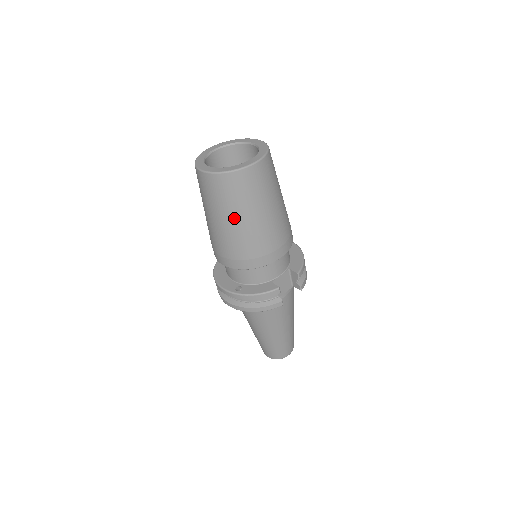
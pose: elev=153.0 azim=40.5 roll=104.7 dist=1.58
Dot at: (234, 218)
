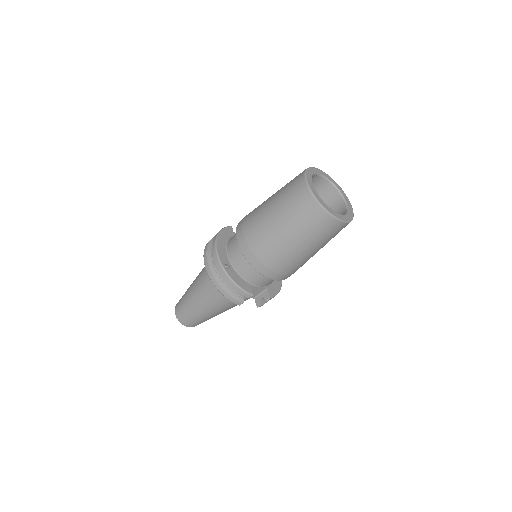
Dot at: (288, 232)
